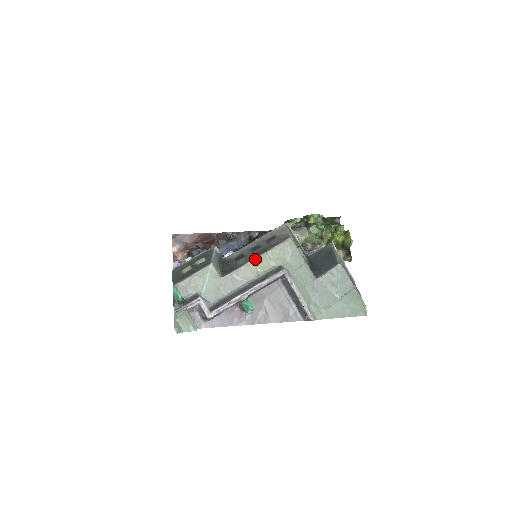
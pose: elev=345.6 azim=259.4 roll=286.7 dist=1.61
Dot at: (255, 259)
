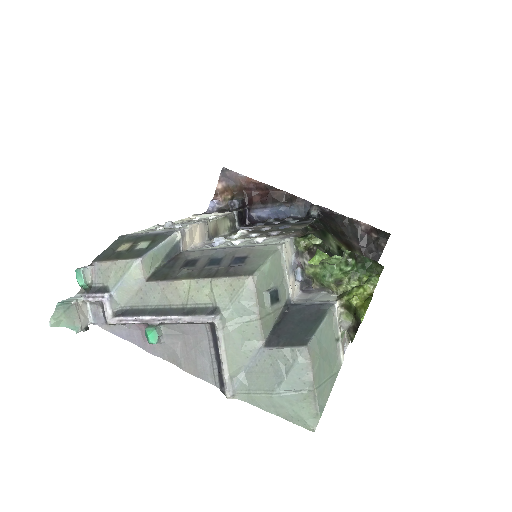
Dot at: (193, 280)
